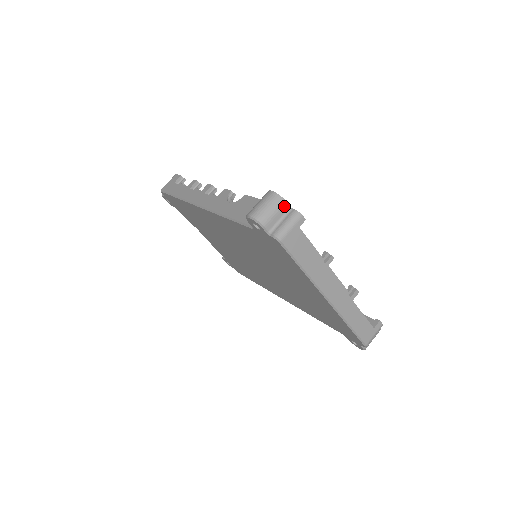
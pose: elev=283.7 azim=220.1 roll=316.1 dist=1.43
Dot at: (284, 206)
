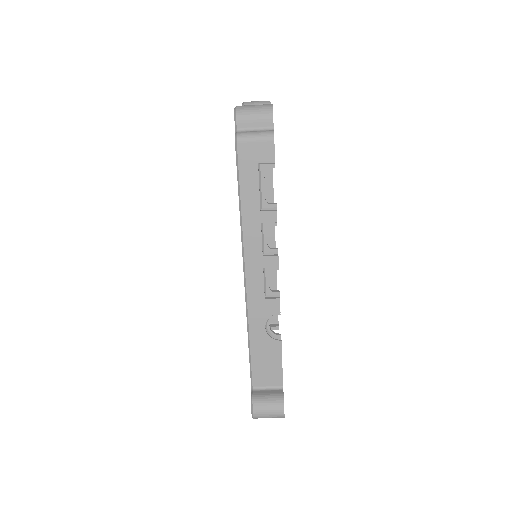
Dot at: occluded
